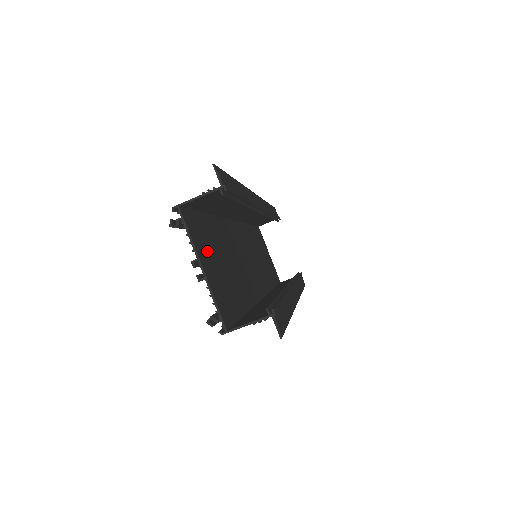
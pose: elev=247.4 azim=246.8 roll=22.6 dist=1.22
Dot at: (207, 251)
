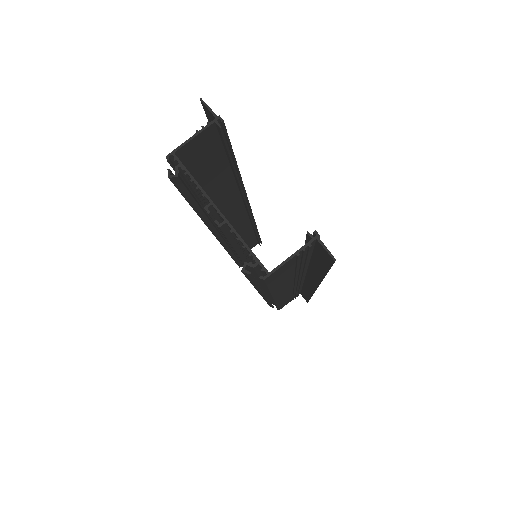
Dot at: occluded
